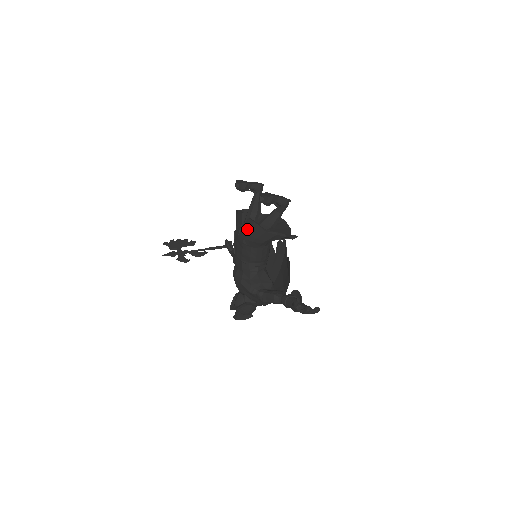
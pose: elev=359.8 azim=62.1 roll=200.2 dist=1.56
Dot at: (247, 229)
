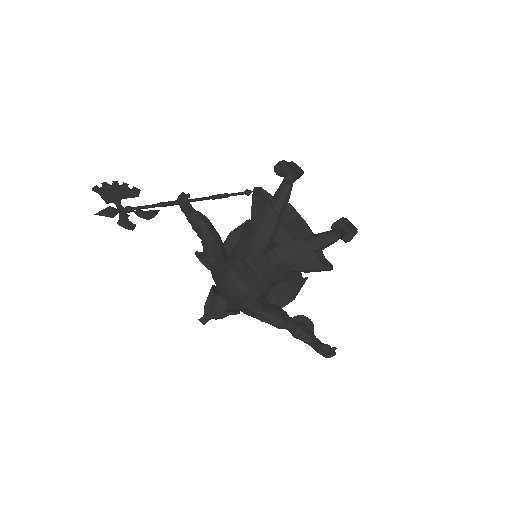
Dot at: (295, 253)
